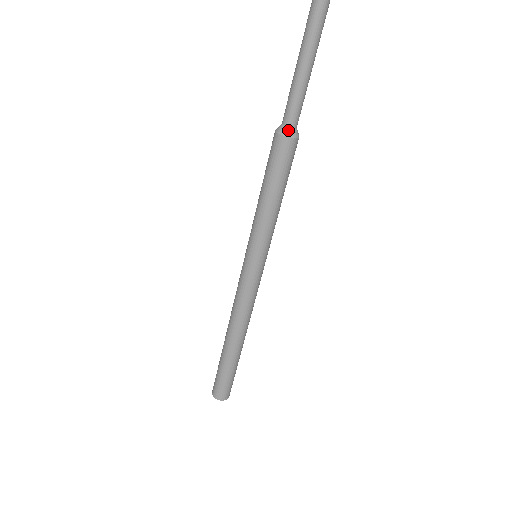
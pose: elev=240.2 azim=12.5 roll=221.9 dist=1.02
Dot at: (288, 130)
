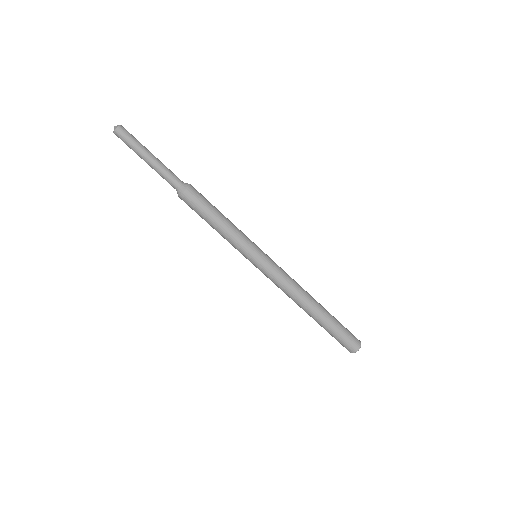
Dot at: (181, 188)
